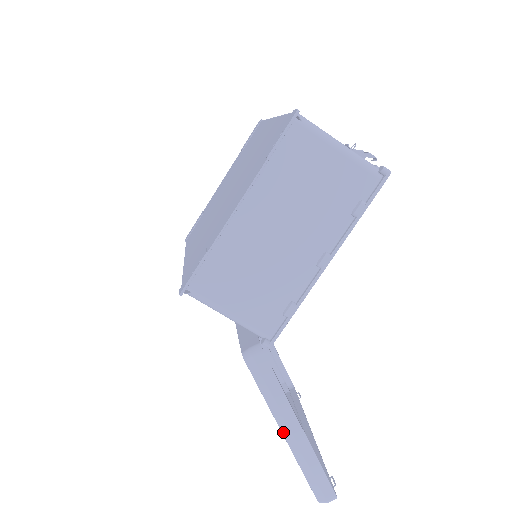
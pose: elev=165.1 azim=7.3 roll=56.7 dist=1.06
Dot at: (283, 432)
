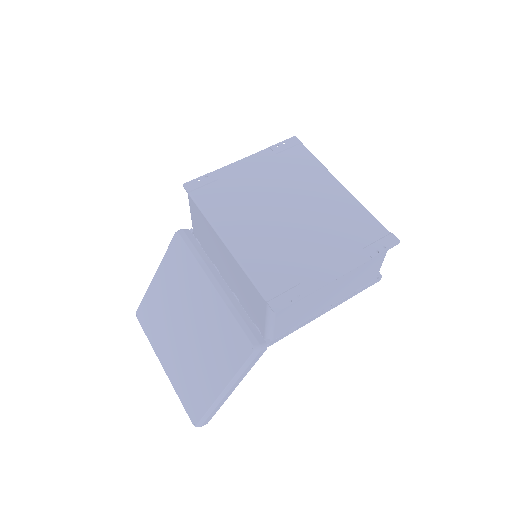
Dot at: (224, 390)
